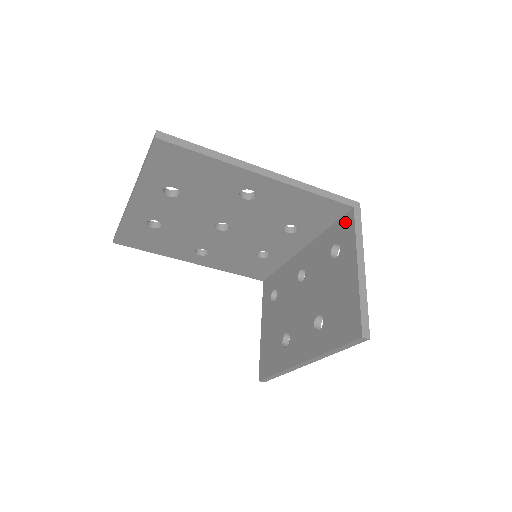
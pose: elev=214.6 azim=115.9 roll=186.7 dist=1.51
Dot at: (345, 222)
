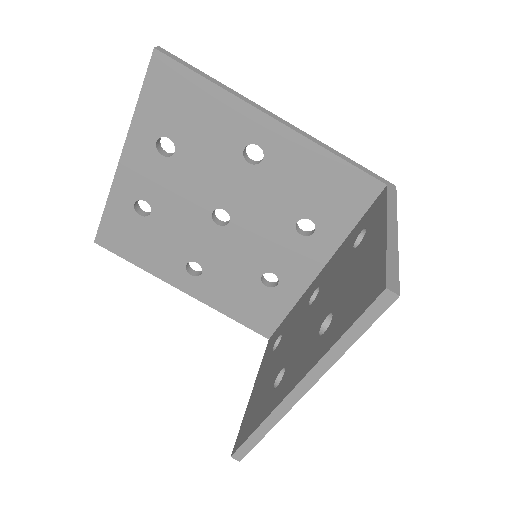
Dot at: (375, 204)
